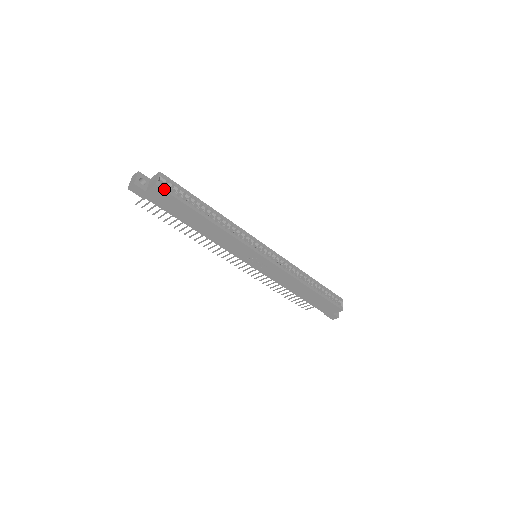
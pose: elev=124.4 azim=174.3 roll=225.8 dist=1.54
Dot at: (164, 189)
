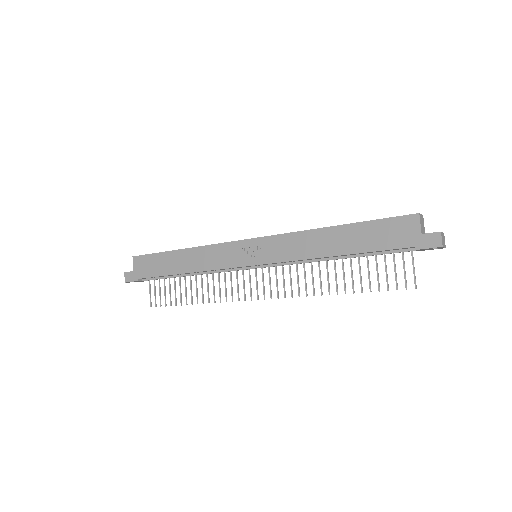
Dot at: (139, 256)
